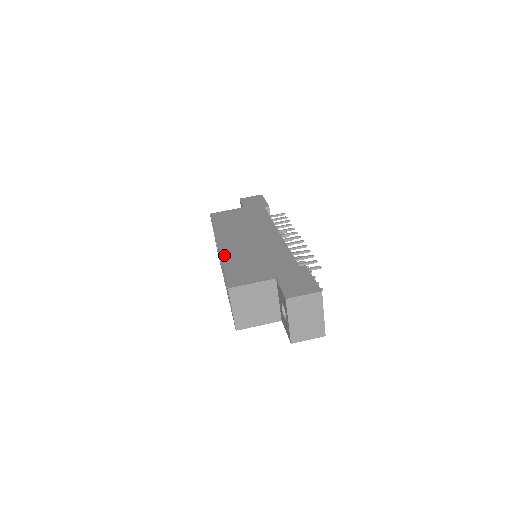
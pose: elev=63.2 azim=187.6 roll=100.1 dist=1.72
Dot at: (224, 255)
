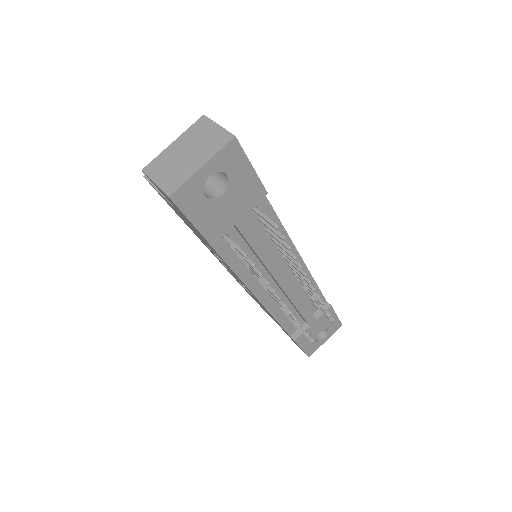
Dot at: occluded
